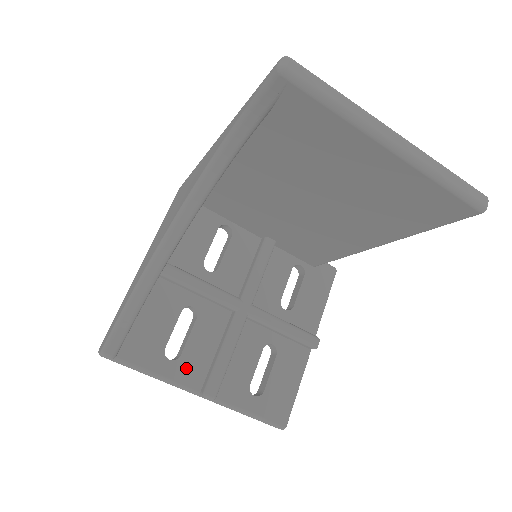
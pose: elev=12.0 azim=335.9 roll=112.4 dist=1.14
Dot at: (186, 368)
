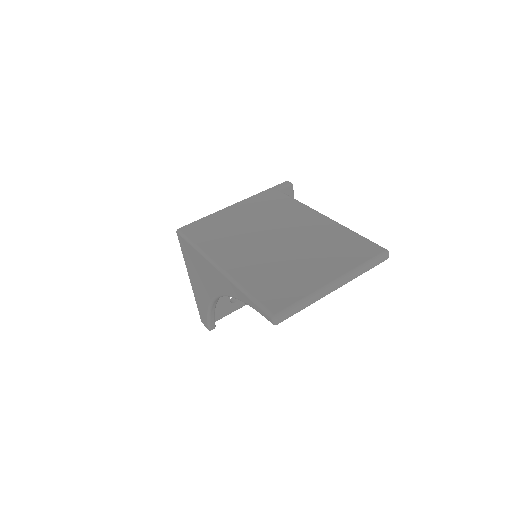
Dot at: occluded
